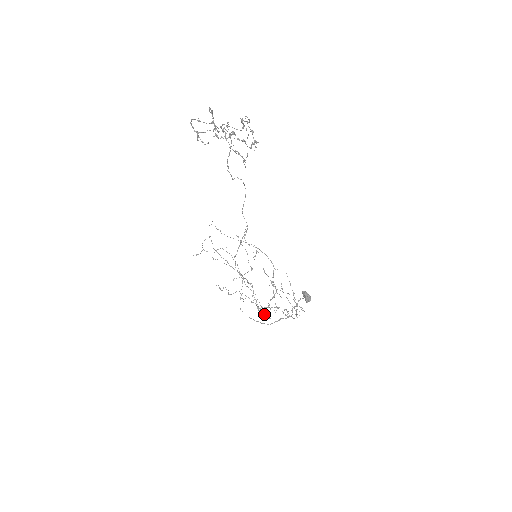
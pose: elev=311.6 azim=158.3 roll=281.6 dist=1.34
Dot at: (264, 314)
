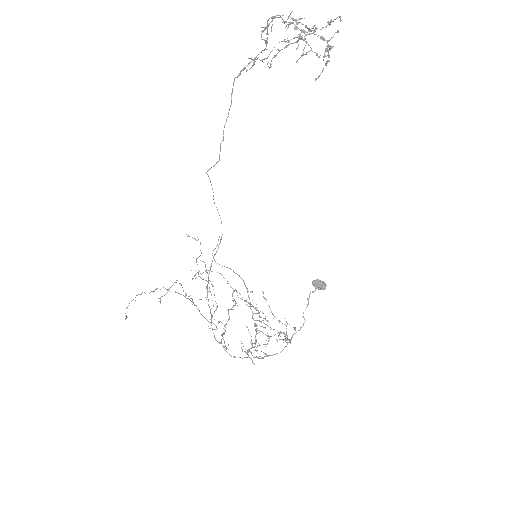
Dot at: (261, 351)
